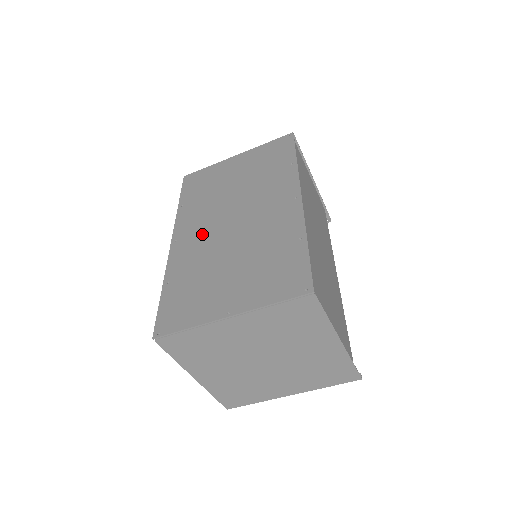
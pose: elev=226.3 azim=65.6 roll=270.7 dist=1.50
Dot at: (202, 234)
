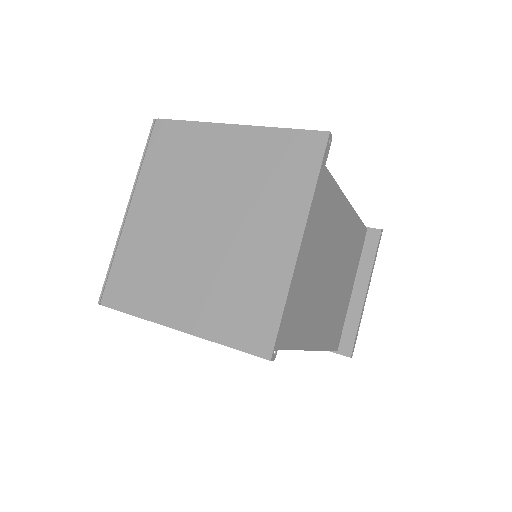
Dot at: occluded
